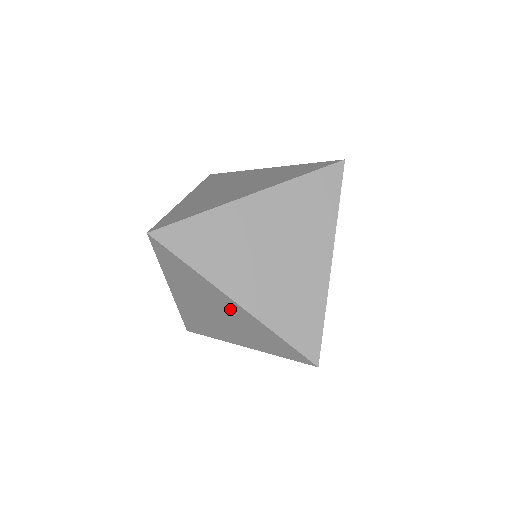
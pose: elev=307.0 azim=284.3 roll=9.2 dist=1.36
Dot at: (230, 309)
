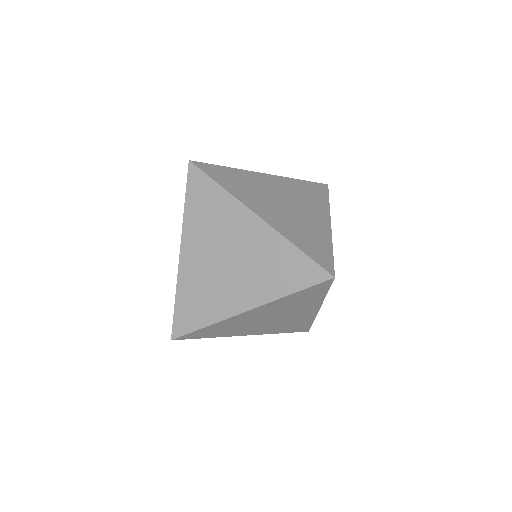
Dot at: occluded
